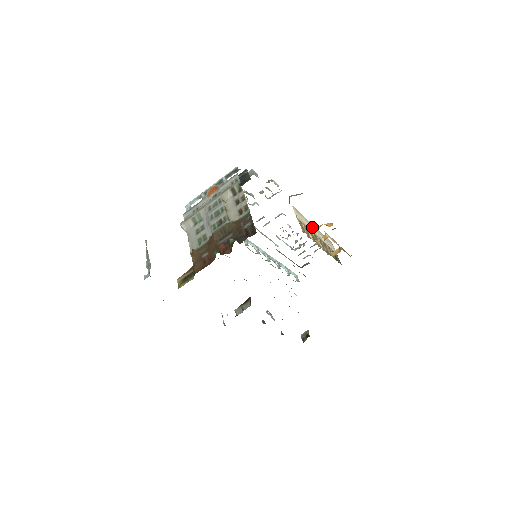
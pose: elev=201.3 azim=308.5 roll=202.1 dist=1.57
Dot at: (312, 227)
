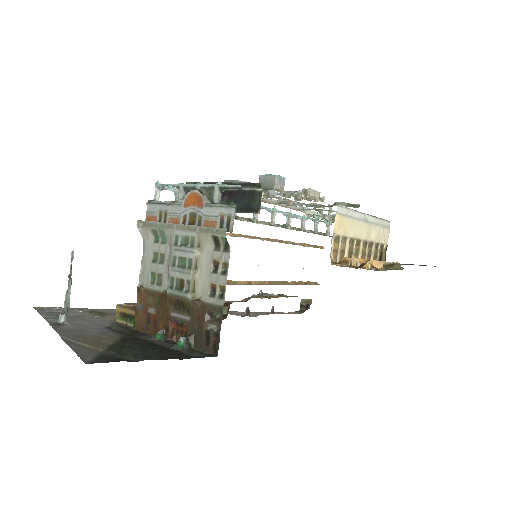
Dot at: (350, 258)
